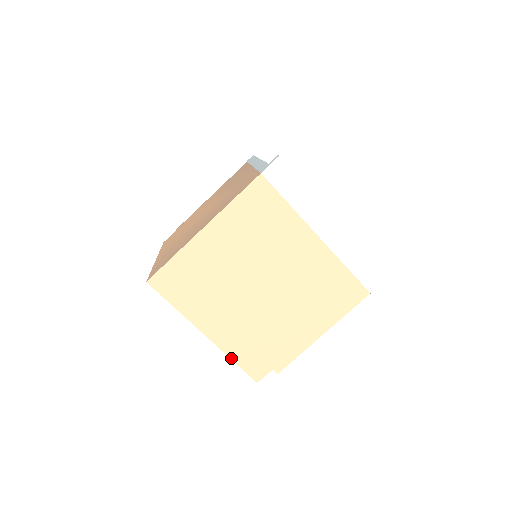
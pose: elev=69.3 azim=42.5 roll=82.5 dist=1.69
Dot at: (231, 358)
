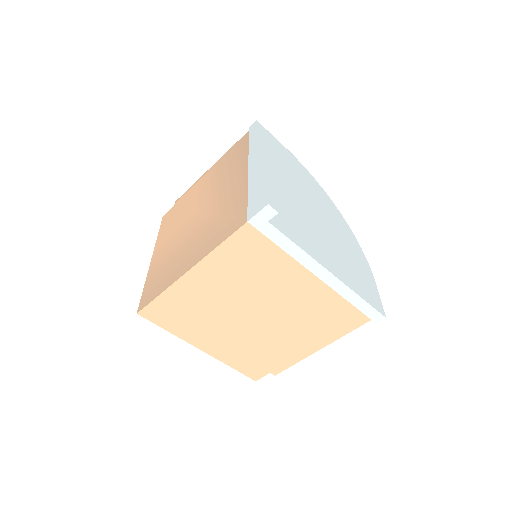
Dot at: (229, 365)
